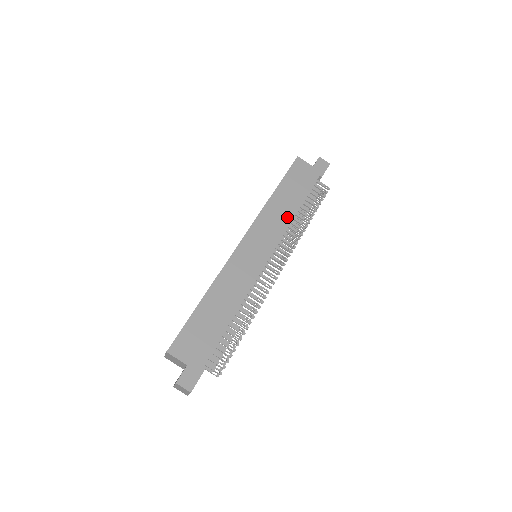
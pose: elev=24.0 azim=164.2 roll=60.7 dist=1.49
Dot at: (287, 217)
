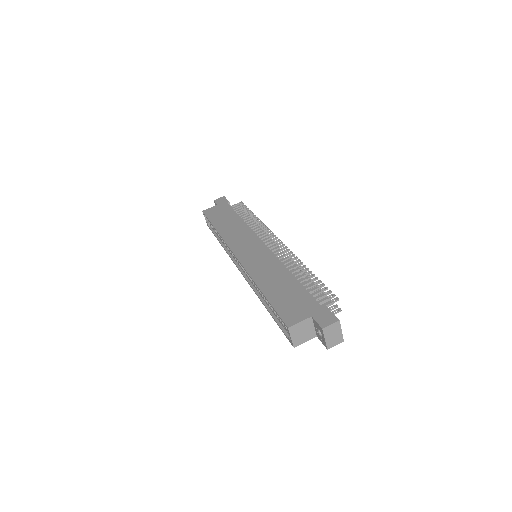
Dot at: (241, 226)
